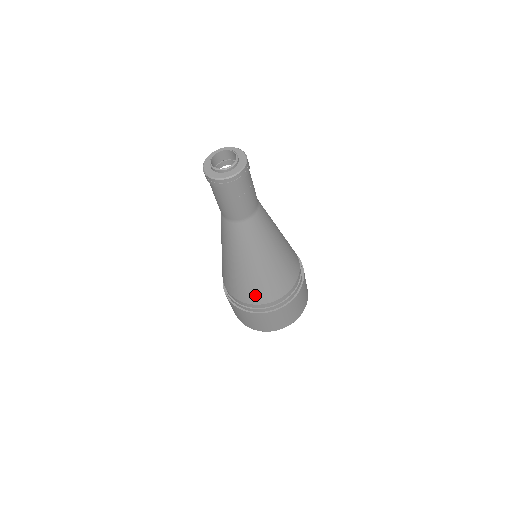
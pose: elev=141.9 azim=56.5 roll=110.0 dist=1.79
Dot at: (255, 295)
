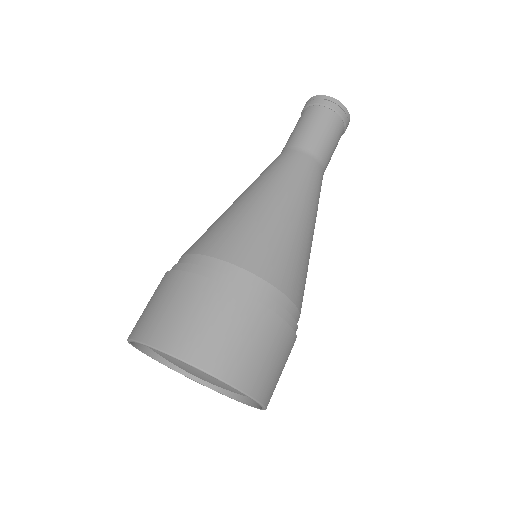
Dot at: (207, 238)
